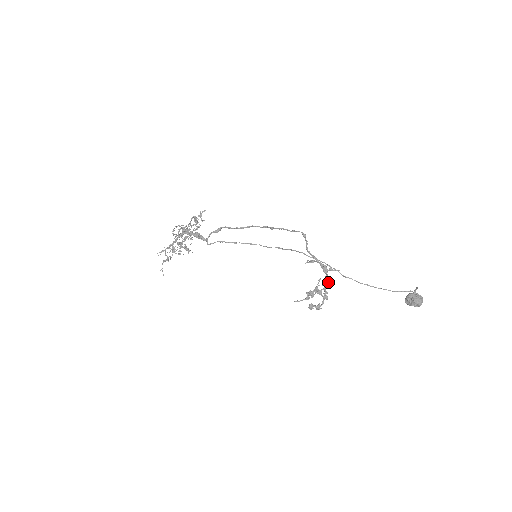
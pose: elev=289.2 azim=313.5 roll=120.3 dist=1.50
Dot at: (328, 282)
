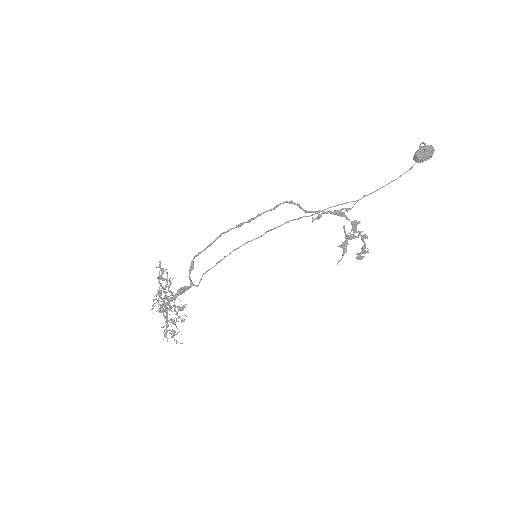
Dot at: (354, 222)
